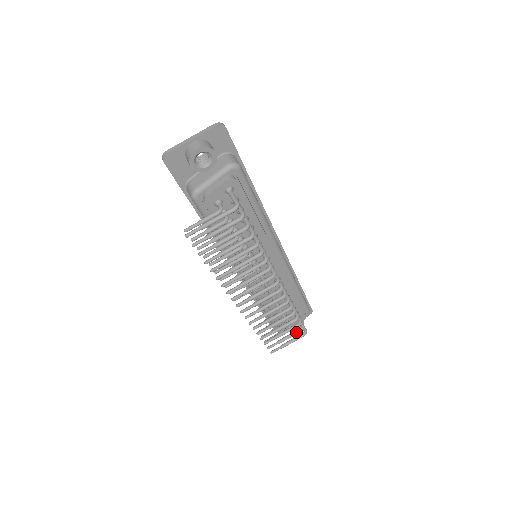
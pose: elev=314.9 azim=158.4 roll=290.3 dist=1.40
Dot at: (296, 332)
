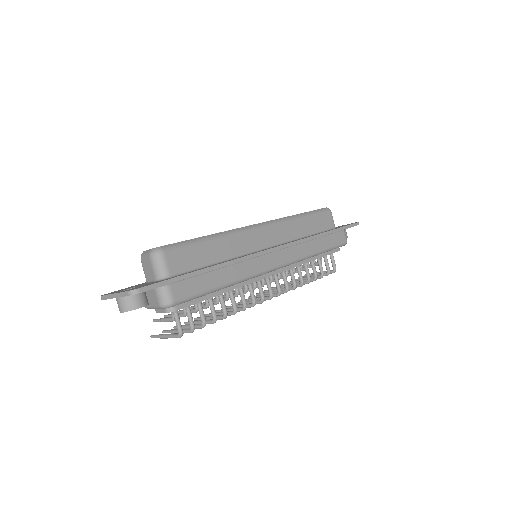
Dot at: occluded
